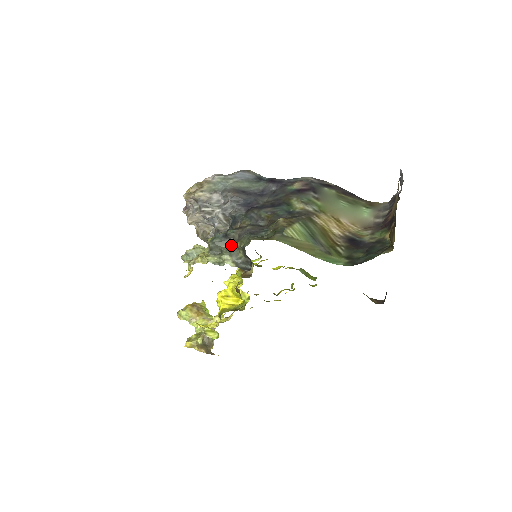
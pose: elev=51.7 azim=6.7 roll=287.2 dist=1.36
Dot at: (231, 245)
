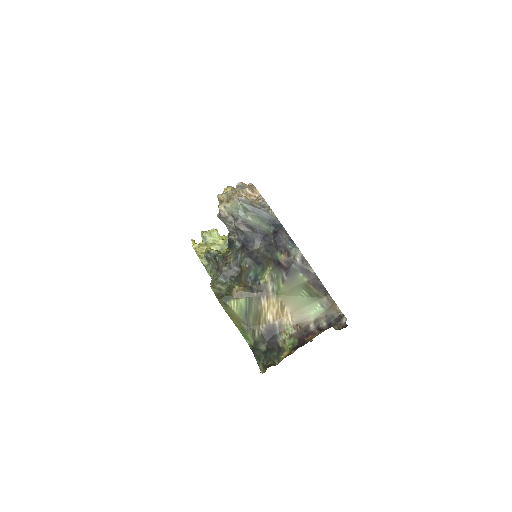
Dot at: (215, 265)
